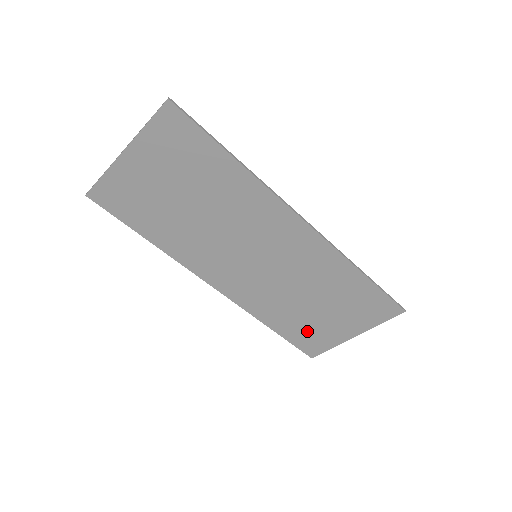
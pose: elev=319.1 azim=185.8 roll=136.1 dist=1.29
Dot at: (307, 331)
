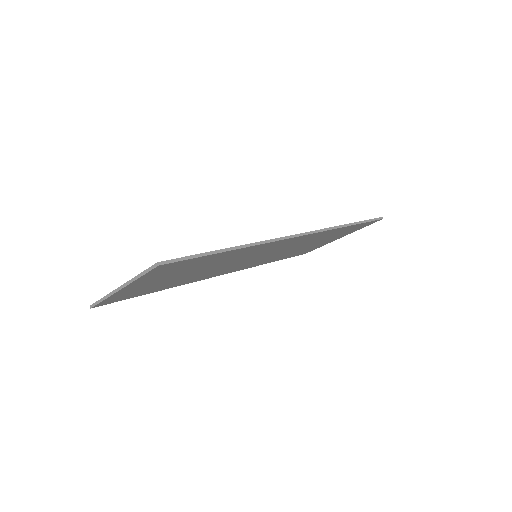
Dot at: (302, 251)
